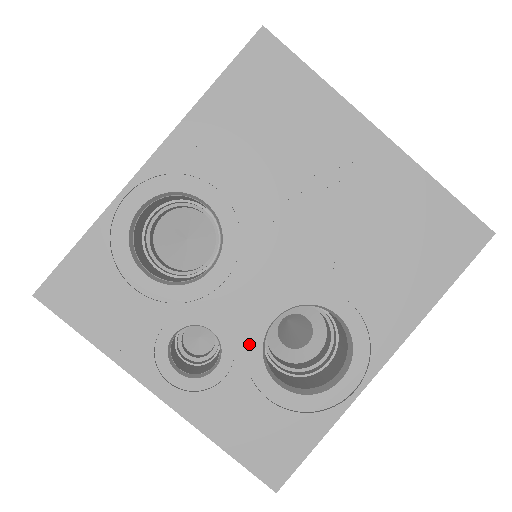
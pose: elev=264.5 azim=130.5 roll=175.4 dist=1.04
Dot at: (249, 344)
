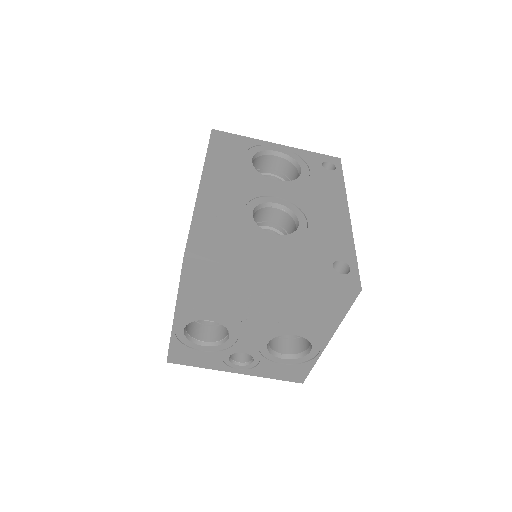
Dot at: (262, 352)
